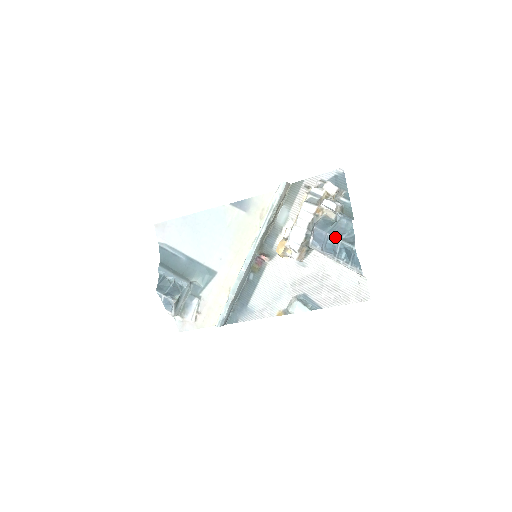
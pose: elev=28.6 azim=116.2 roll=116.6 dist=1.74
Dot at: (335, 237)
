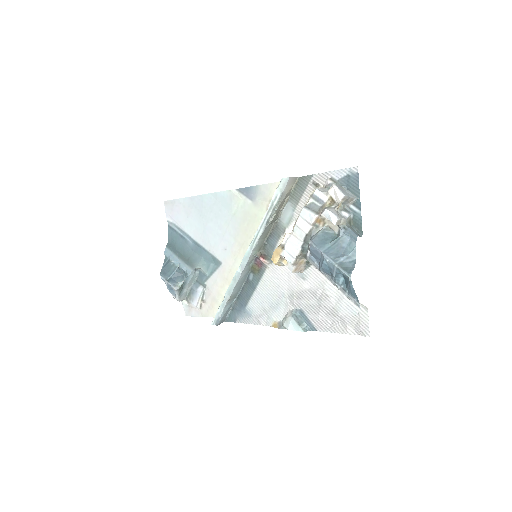
Dot at: (331, 259)
